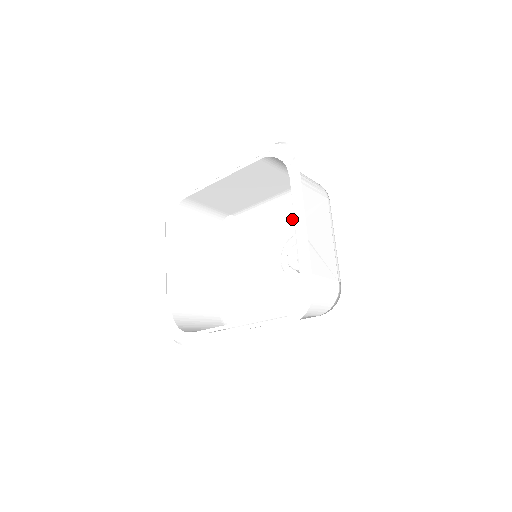
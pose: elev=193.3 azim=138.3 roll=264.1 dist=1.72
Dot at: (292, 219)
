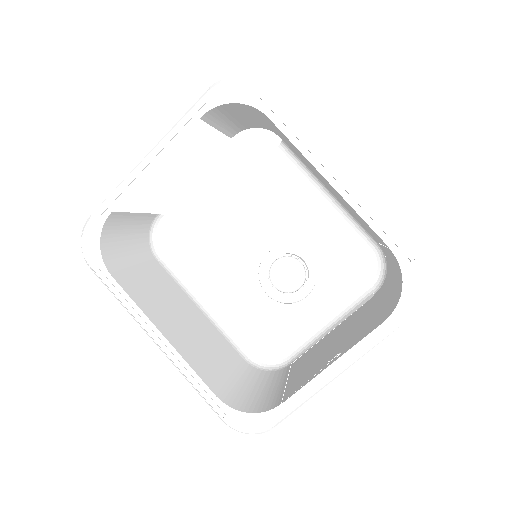
Dot at: (325, 238)
